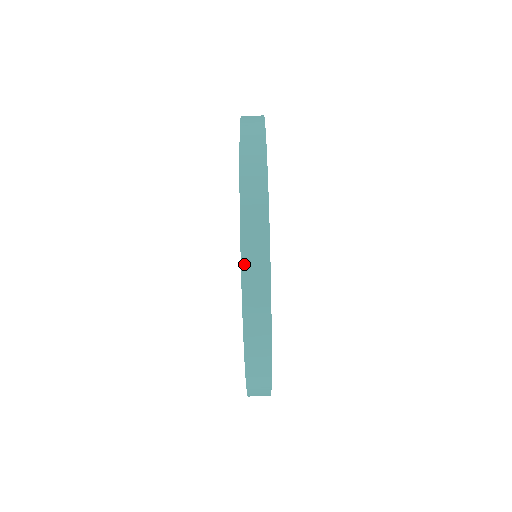
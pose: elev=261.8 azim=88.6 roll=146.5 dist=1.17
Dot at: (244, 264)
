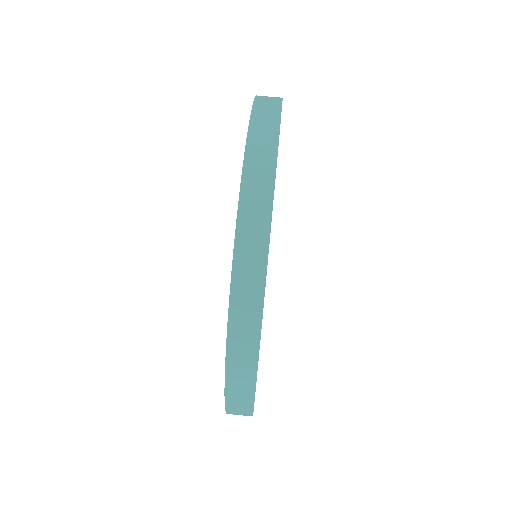
Dot at: occluded
